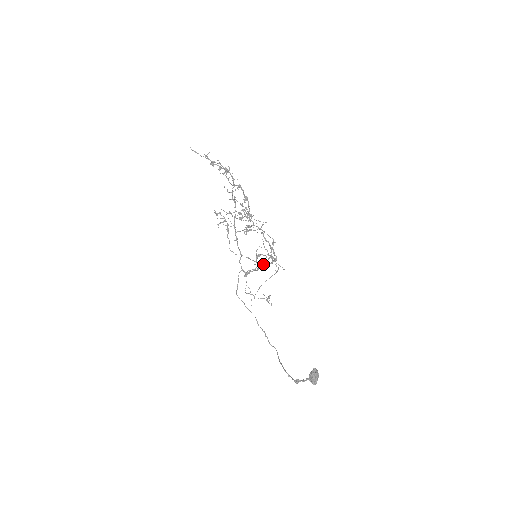
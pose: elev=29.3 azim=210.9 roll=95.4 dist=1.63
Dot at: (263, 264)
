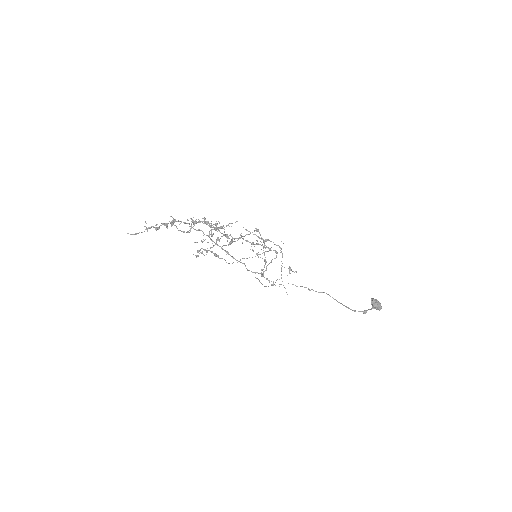
Dot at: (264, 252)
